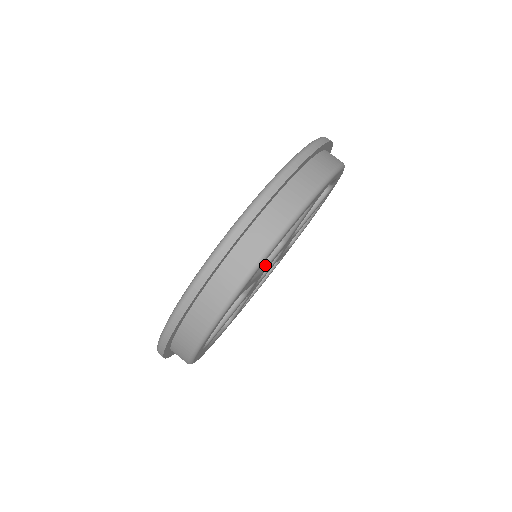
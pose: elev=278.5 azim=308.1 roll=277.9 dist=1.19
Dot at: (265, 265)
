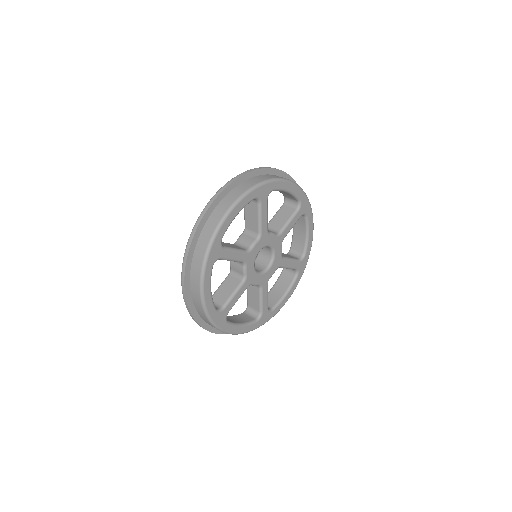
Dot at: (248, 250)
